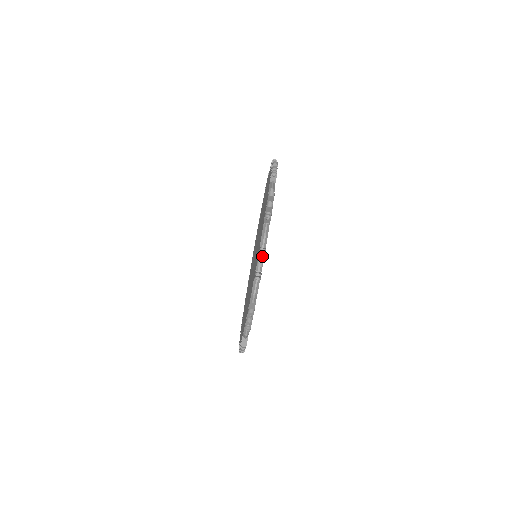
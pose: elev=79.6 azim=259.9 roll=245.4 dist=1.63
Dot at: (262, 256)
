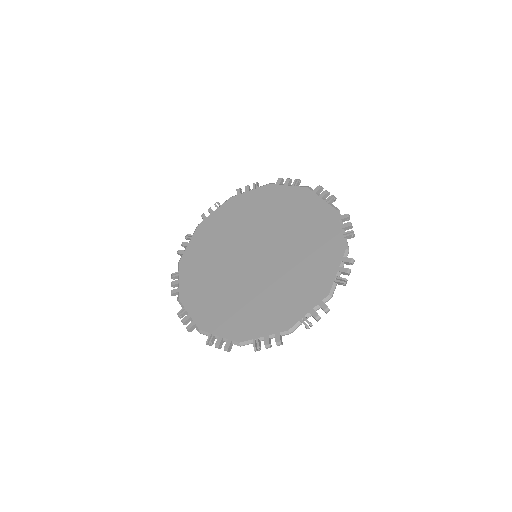
Dot at: occluded
